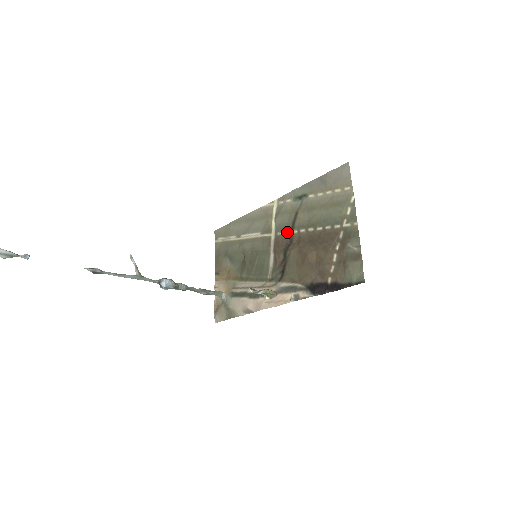
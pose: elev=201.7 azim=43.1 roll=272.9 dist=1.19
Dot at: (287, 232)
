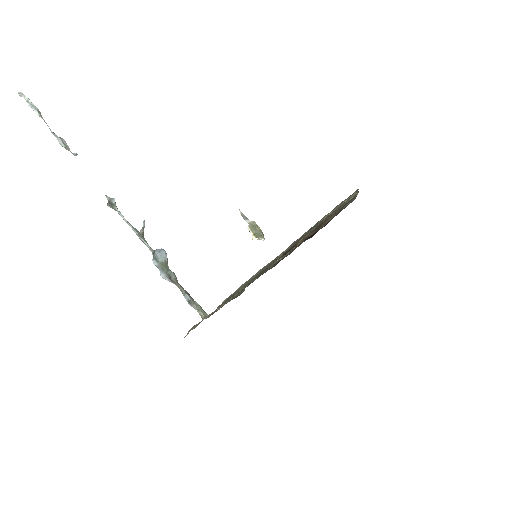
Dot at: occluded
